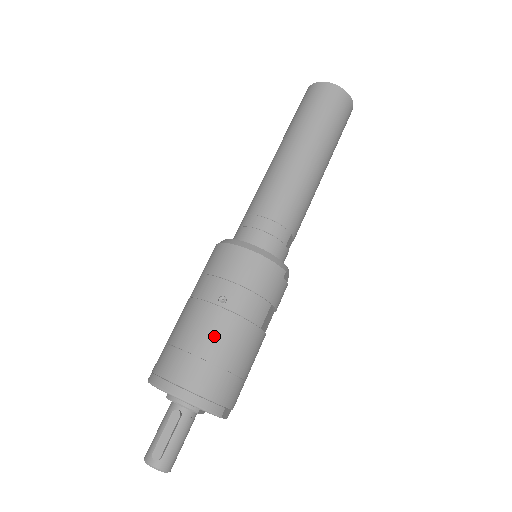
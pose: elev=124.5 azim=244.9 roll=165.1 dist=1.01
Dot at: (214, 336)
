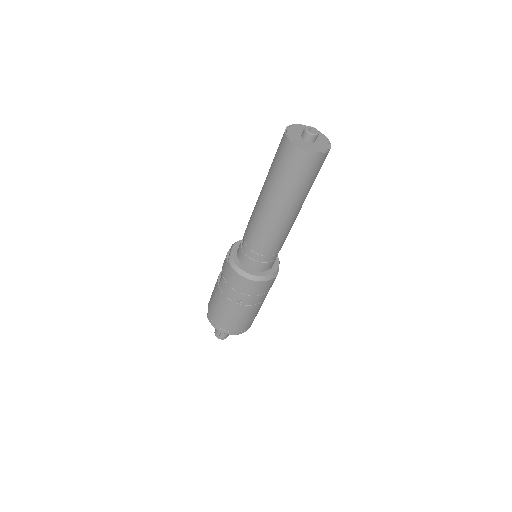
Dot at: (240, 315)
